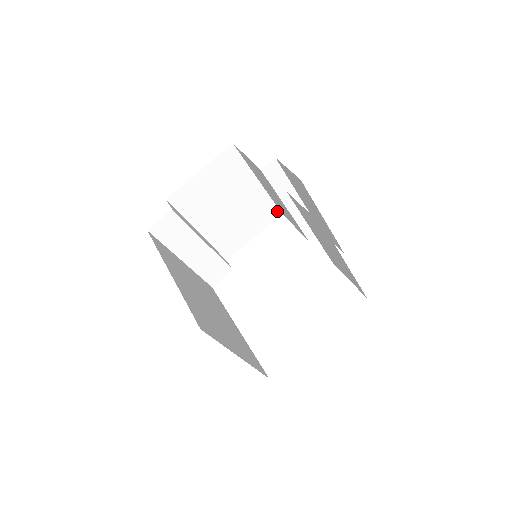
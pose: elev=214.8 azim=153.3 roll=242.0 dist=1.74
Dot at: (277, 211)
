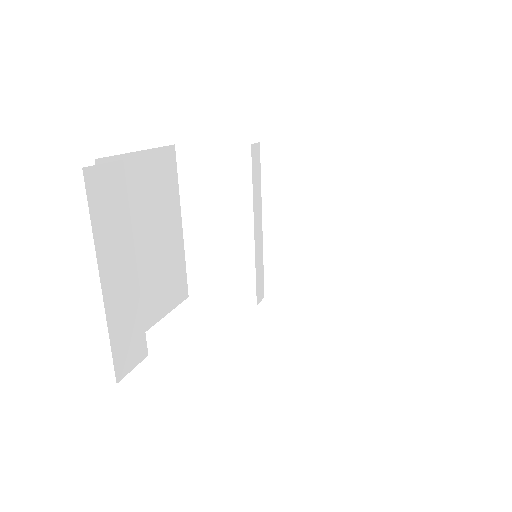
Dot at: (185, 288)
